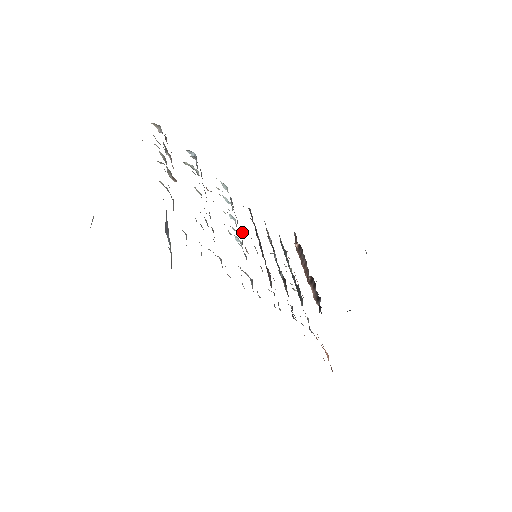
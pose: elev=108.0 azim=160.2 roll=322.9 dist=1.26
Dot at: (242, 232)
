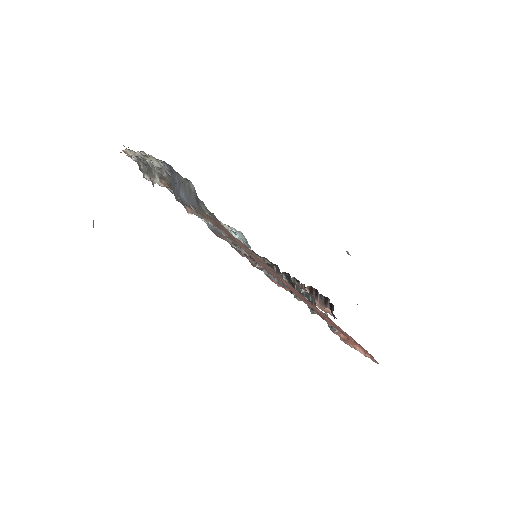
Dot at: occluded
